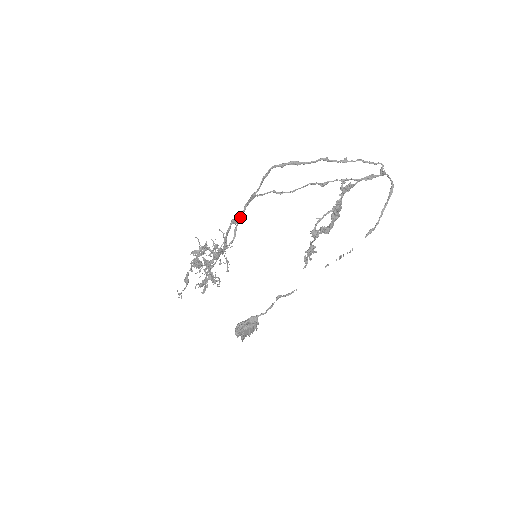
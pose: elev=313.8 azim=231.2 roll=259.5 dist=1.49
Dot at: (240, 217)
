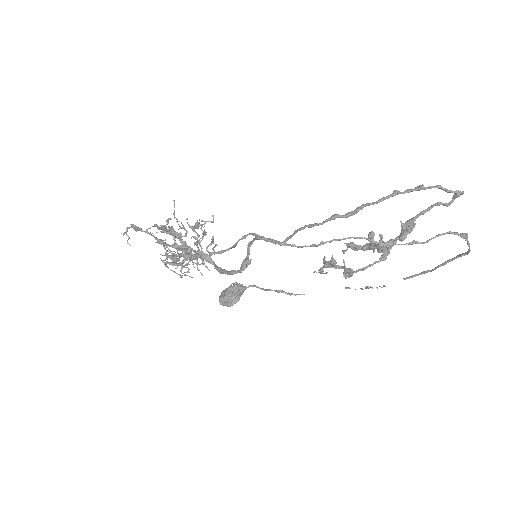
Dot at: (248, 246)
